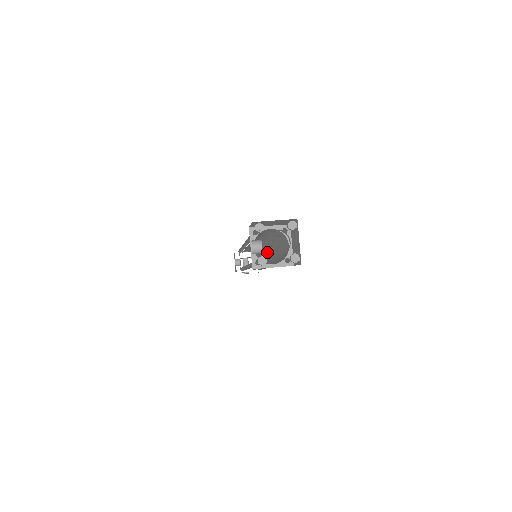
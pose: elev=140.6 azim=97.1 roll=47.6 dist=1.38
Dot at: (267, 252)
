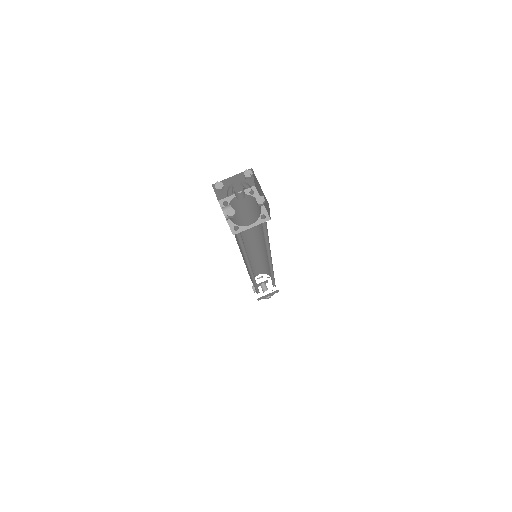
Dot at: occluded
